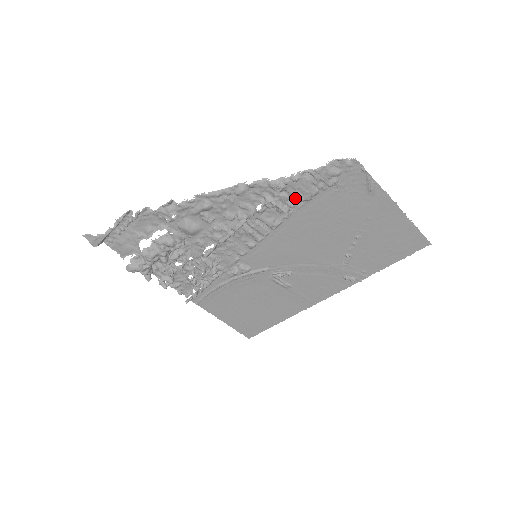
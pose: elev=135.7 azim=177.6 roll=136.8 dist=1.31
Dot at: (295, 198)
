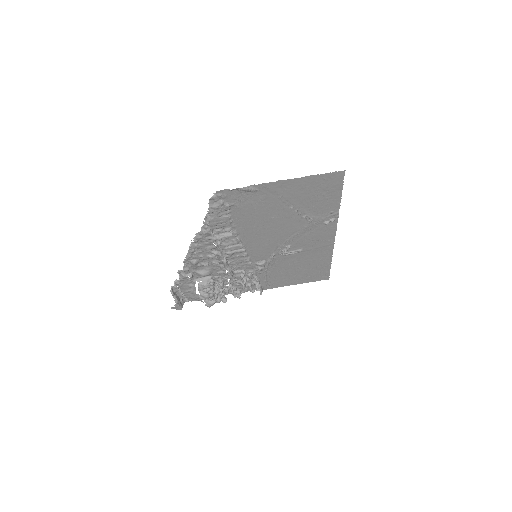
Dot at: (224, 226)
